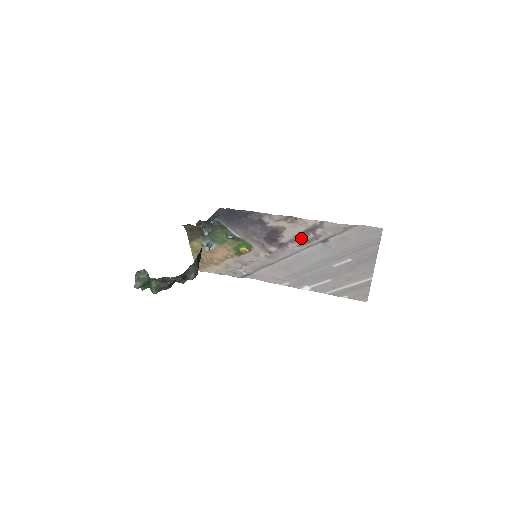
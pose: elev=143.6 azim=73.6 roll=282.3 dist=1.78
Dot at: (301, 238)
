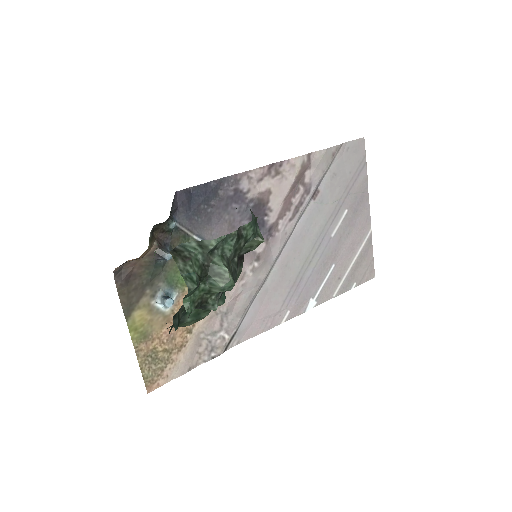
Dot at: (291, 202)
